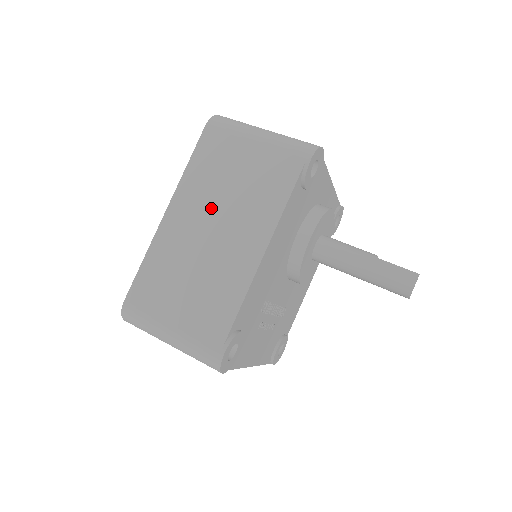
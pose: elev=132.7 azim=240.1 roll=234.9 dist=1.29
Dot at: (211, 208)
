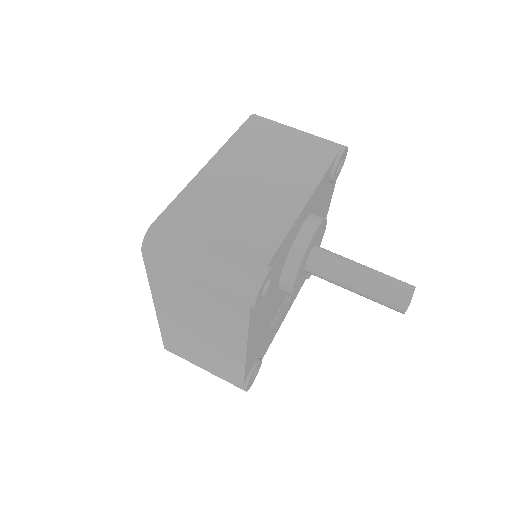
Dot at: (188, 316)
